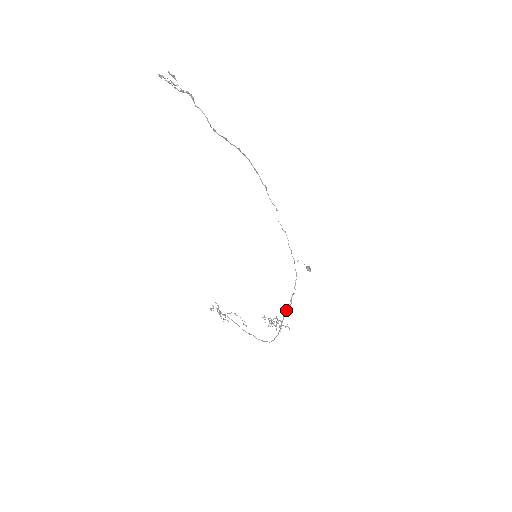
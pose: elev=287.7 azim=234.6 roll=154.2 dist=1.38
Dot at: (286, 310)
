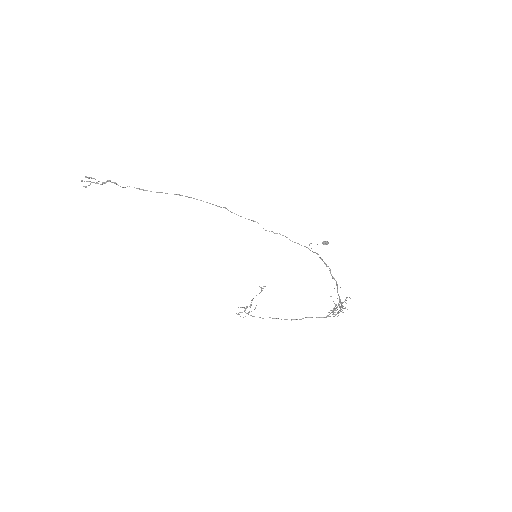
Dot at: (337, 290)
